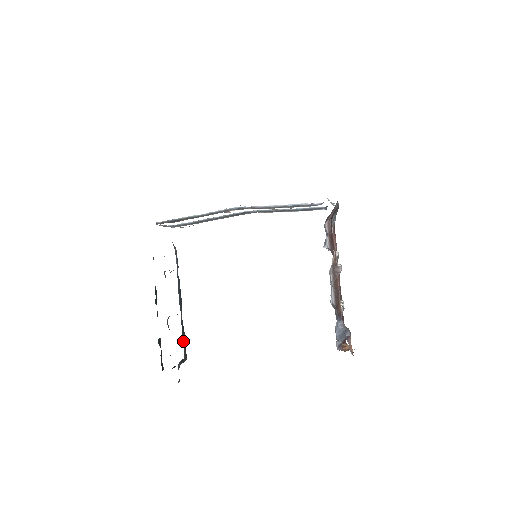
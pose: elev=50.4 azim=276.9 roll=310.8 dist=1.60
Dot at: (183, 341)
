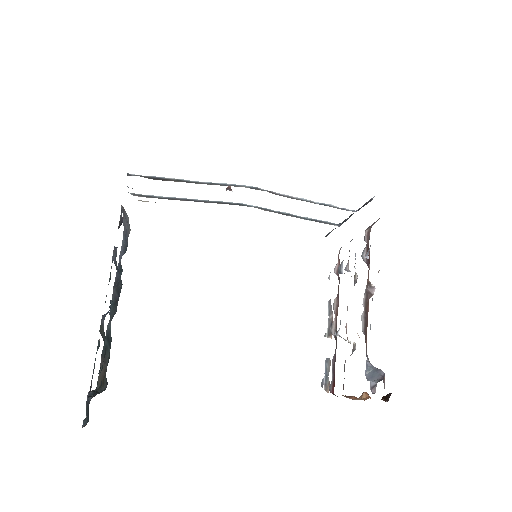
Dot at: occluded
